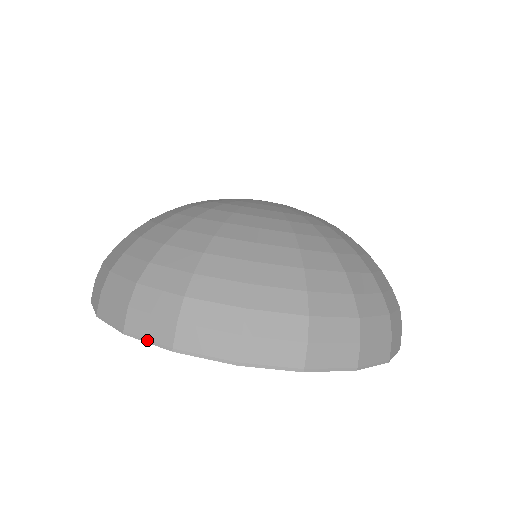
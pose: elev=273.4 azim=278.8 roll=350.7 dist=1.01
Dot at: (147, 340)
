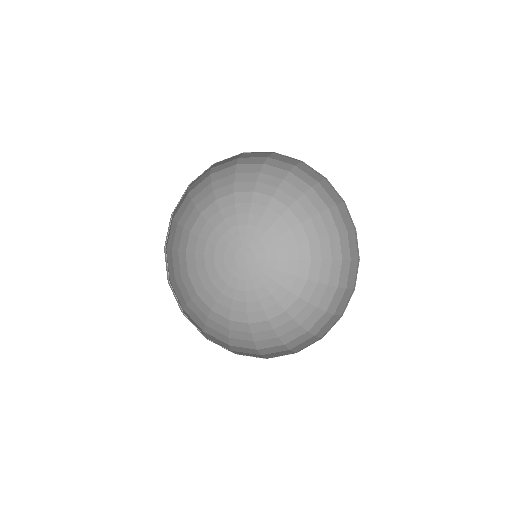
Dot at: occluded
